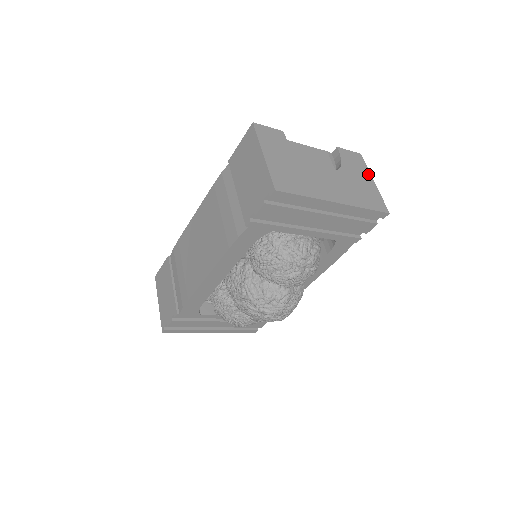
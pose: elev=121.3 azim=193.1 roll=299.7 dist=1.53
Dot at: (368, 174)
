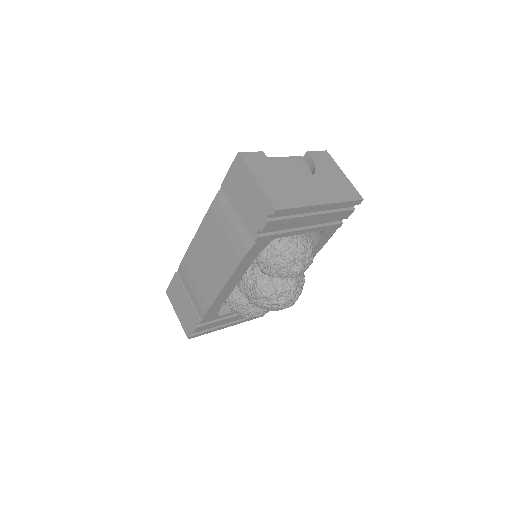
Dot at: (338, 168)
